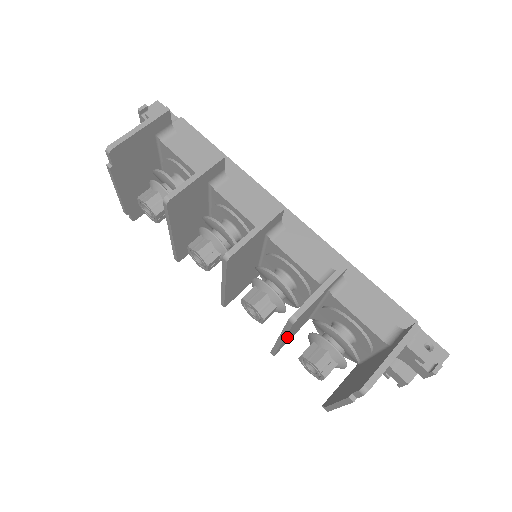
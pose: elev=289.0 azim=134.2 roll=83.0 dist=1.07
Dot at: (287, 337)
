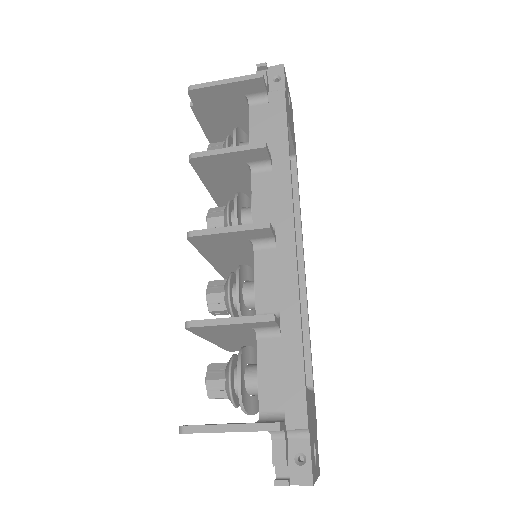
Dot at: (221, 342)
